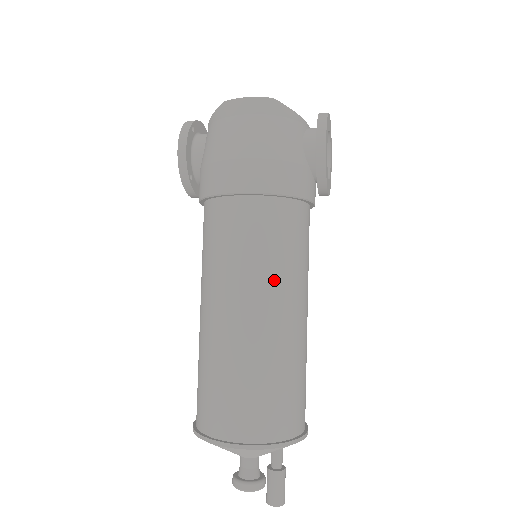
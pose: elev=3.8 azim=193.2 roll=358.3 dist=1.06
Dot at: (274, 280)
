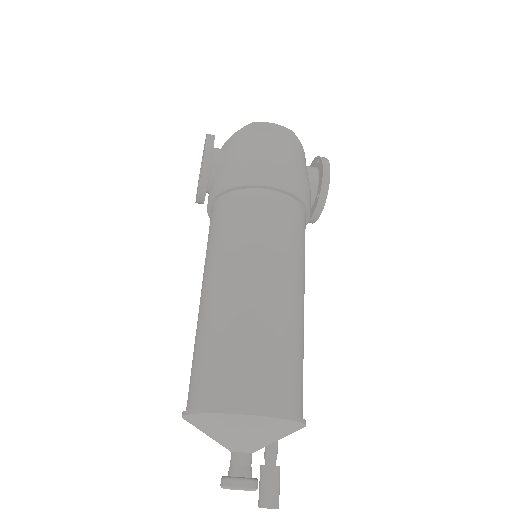
Dot at: (292, 263)
